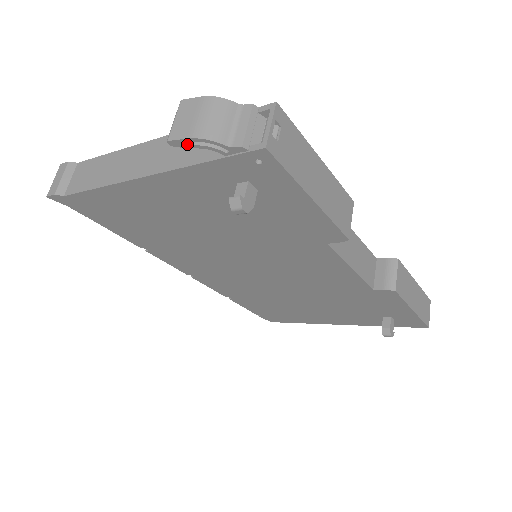
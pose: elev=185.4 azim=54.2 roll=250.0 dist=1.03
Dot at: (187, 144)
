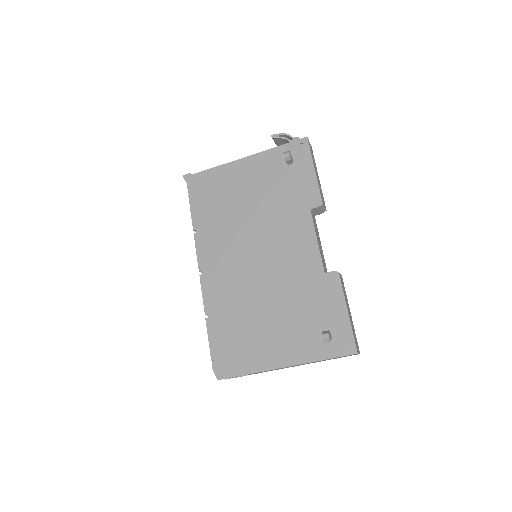
Dot at: (278, 136)
